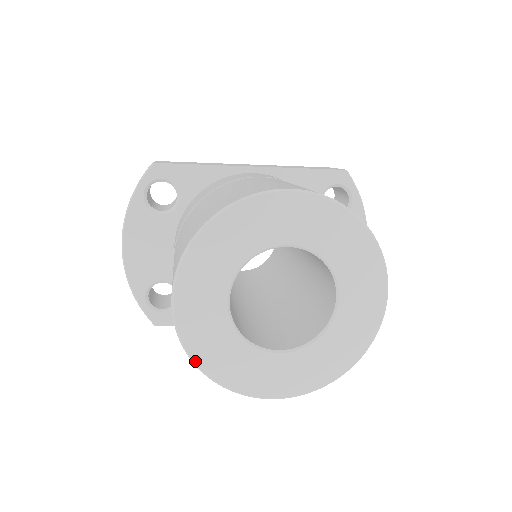
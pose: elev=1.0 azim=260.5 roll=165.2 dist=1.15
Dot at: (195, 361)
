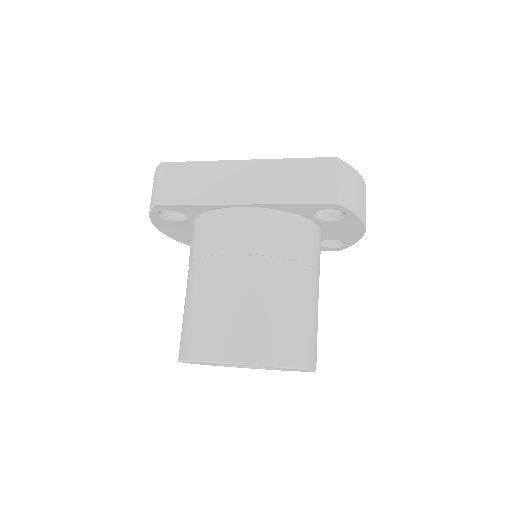
Dot at: occluded
